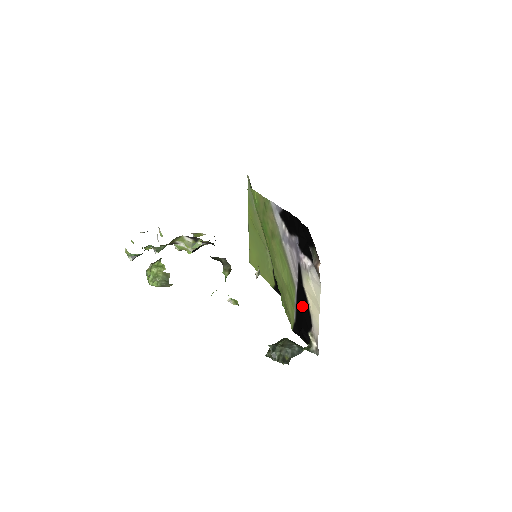
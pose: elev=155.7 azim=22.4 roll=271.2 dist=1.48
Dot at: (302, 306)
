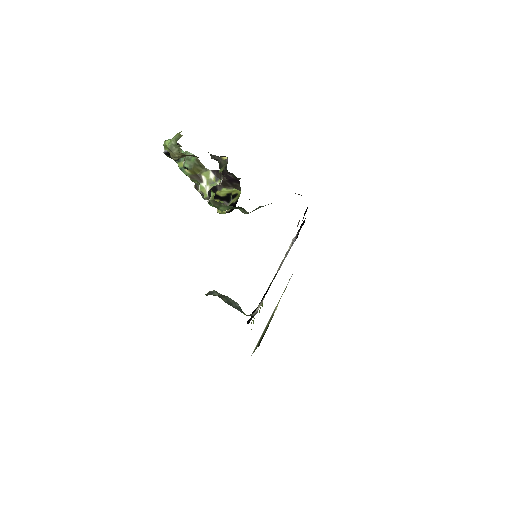
Dot at: (269, 286)
